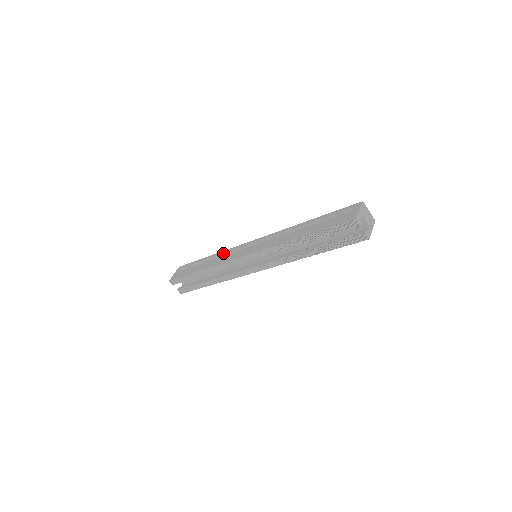
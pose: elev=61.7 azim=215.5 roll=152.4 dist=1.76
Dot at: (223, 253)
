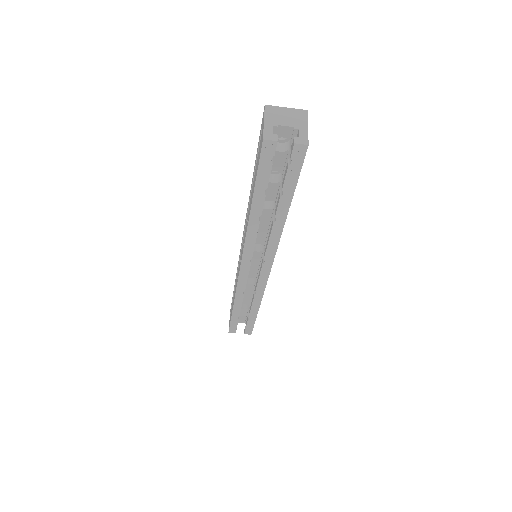
Dot at: occluded
